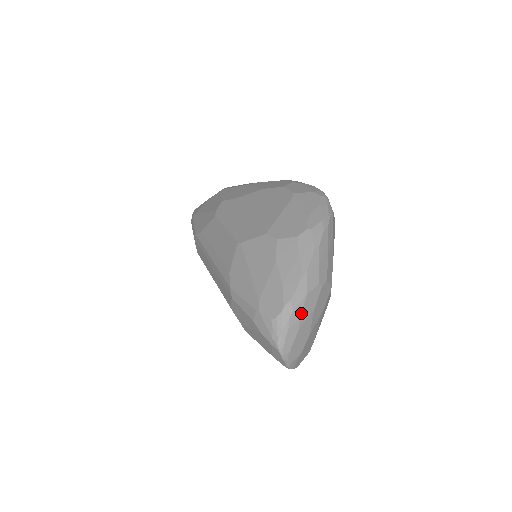
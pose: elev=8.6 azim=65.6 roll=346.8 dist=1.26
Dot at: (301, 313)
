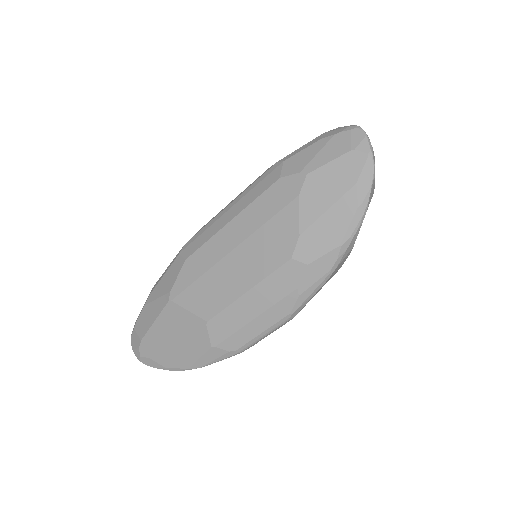
Dot at: occluded
